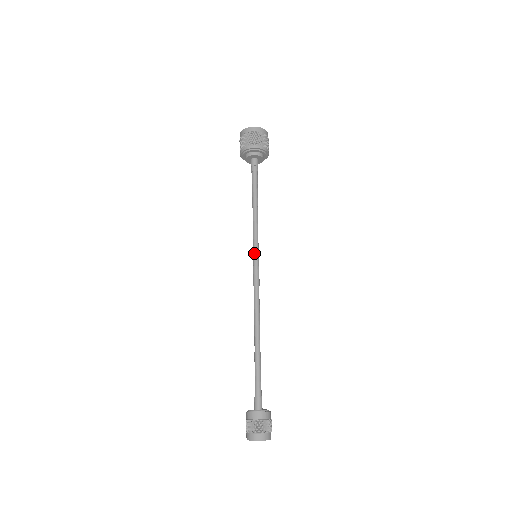
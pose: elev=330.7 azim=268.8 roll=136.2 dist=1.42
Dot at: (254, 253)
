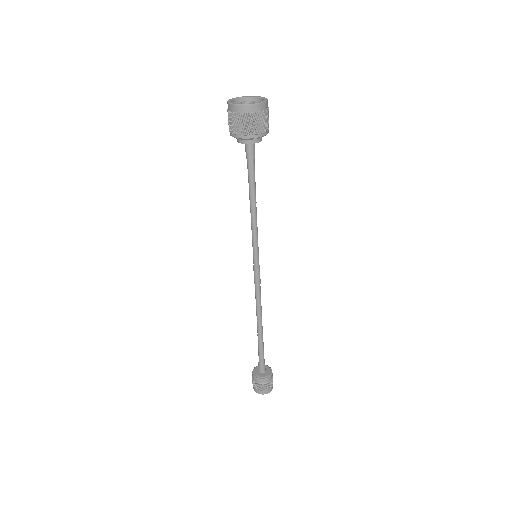
Dot at: (253, 255)
